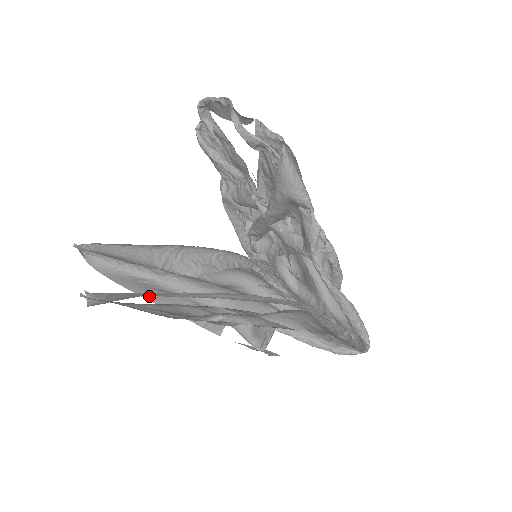
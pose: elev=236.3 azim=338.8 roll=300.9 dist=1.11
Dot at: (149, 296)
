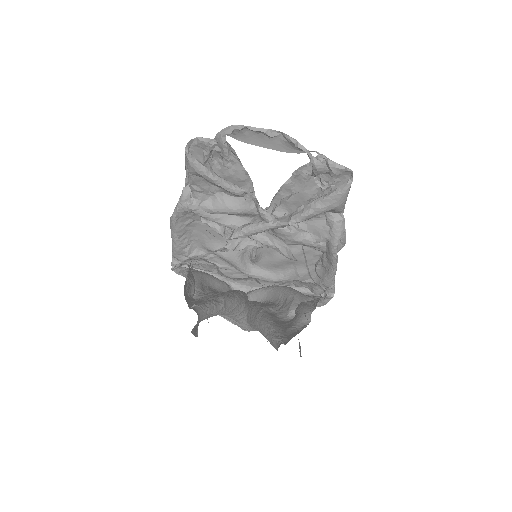
Dot at: occluded
